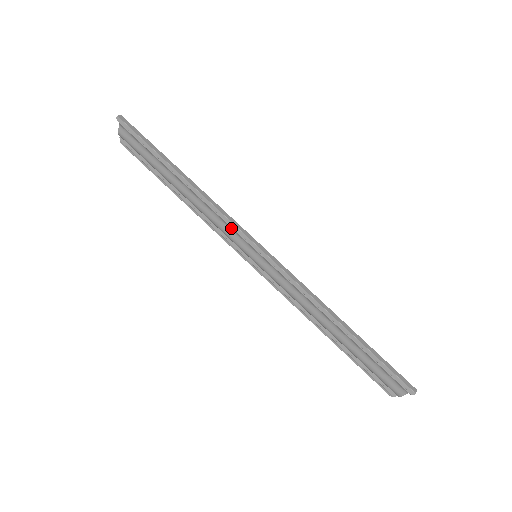
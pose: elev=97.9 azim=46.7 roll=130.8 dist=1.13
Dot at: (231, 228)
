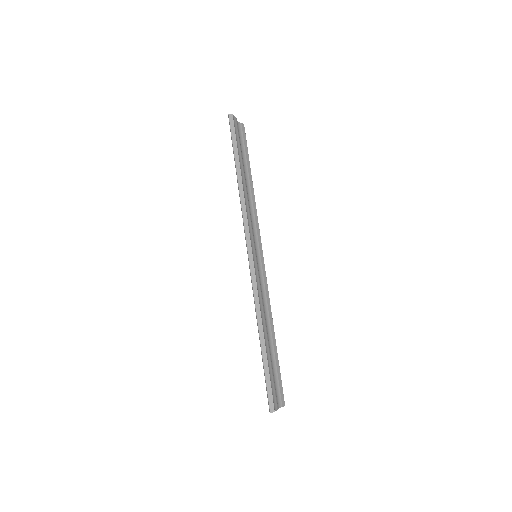
Dot at: (250, 228)
